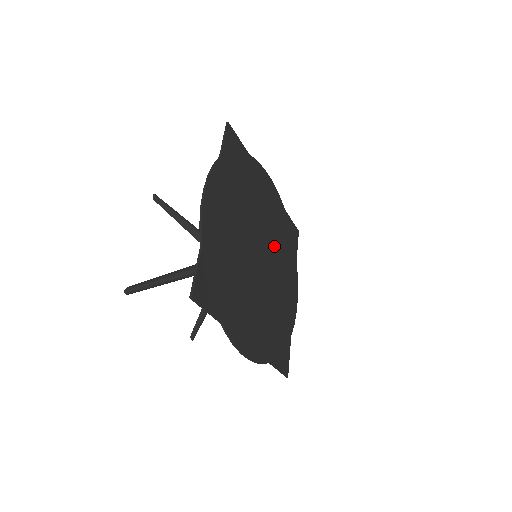
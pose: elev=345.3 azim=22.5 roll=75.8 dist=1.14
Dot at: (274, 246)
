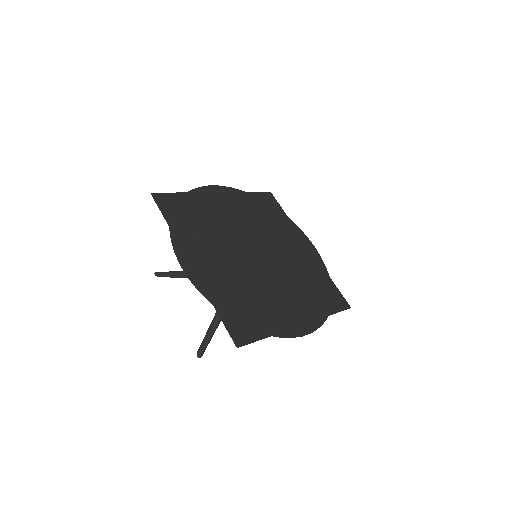
Dot at: (262, 231)
